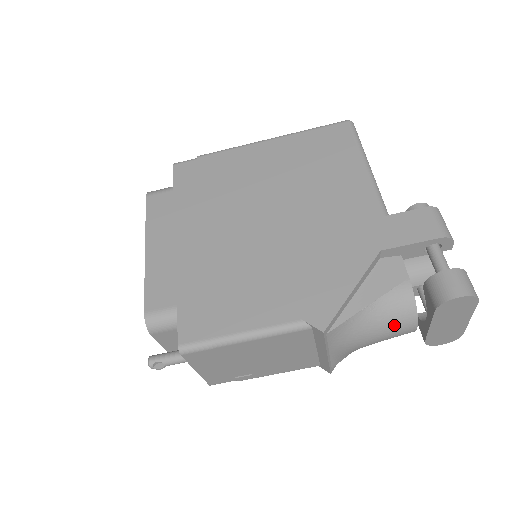
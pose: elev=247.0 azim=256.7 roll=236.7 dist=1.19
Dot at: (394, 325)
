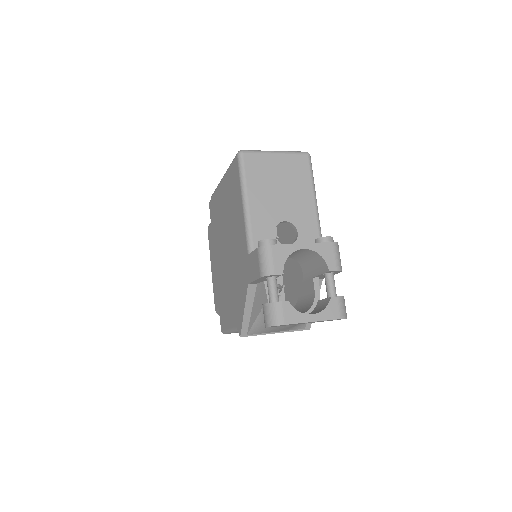
Dot at: occluded
